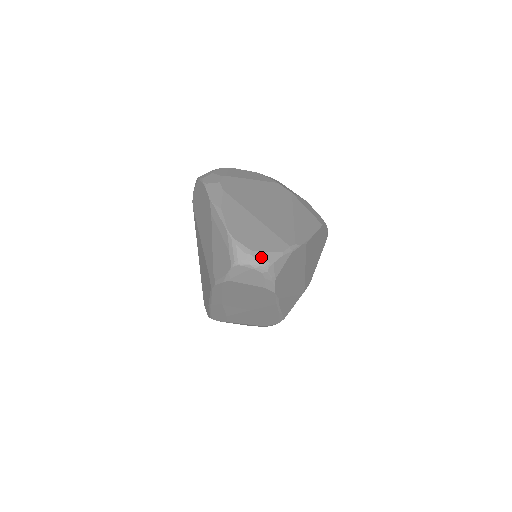
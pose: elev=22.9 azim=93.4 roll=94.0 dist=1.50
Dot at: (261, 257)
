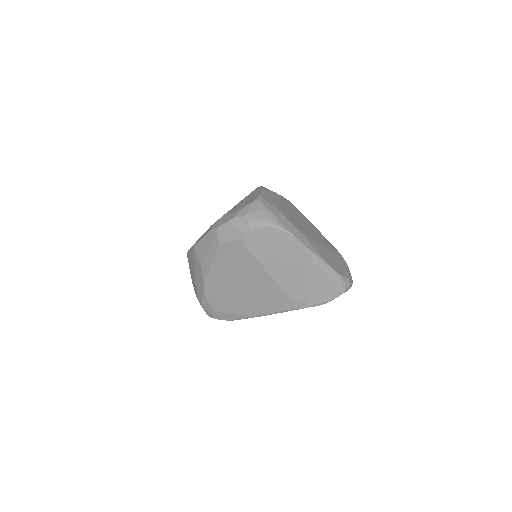
Dot at: (351, 279)
